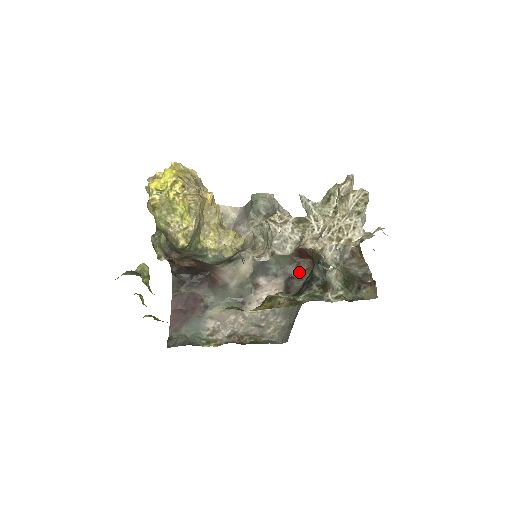
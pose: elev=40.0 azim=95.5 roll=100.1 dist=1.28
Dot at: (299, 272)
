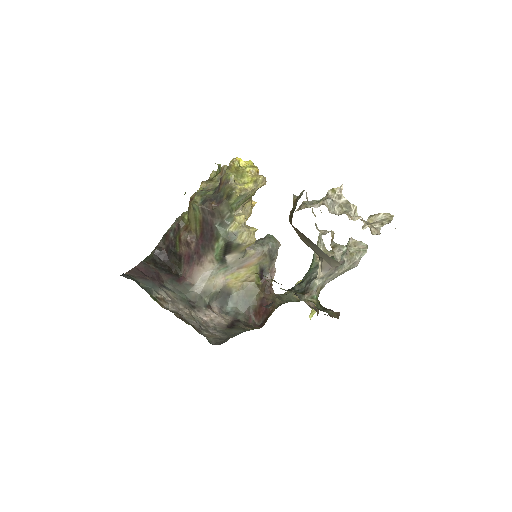
Dot at: (247, 323)
